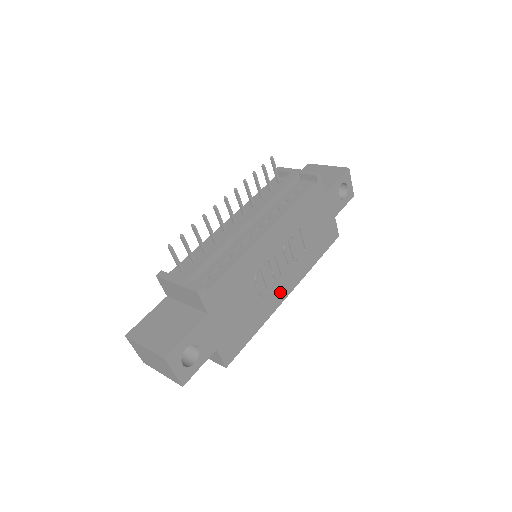
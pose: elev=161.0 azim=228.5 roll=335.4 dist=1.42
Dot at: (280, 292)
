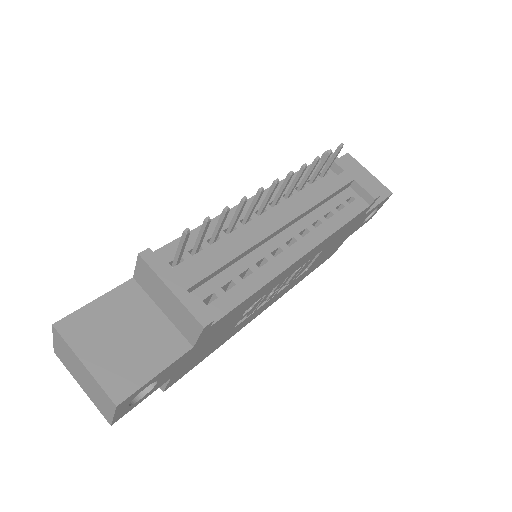
Dot at: (260, 311)
